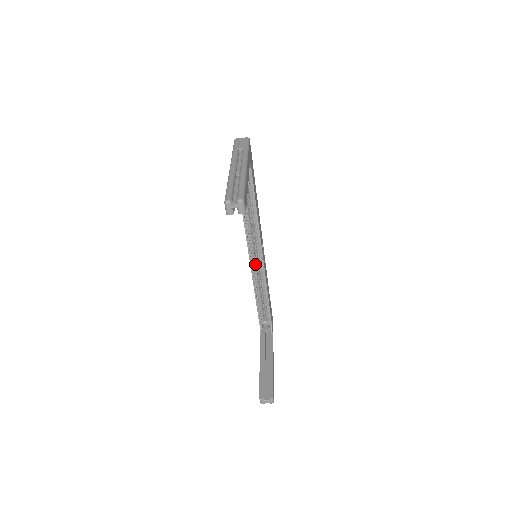
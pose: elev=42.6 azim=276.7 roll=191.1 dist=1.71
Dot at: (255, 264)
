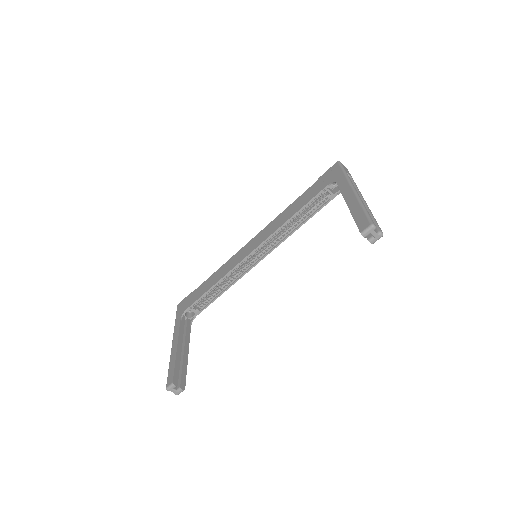
Dot at: occluded
